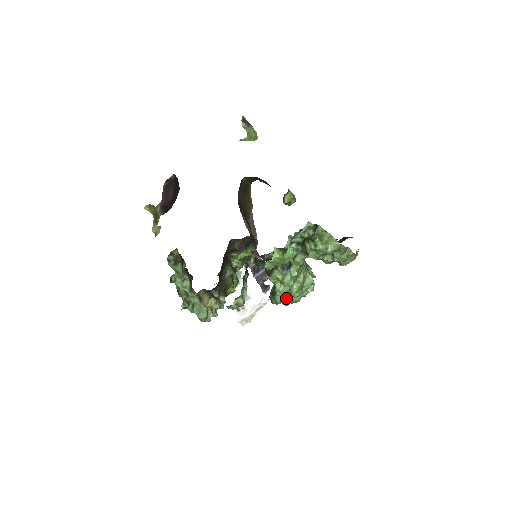
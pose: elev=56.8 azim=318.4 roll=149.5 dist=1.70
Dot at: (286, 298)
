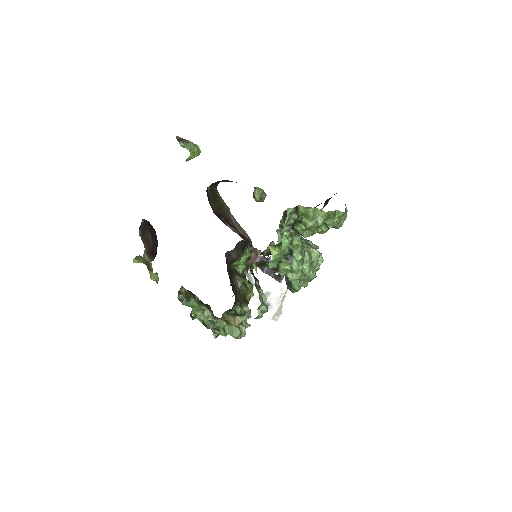
Dot at: (303, 282)
